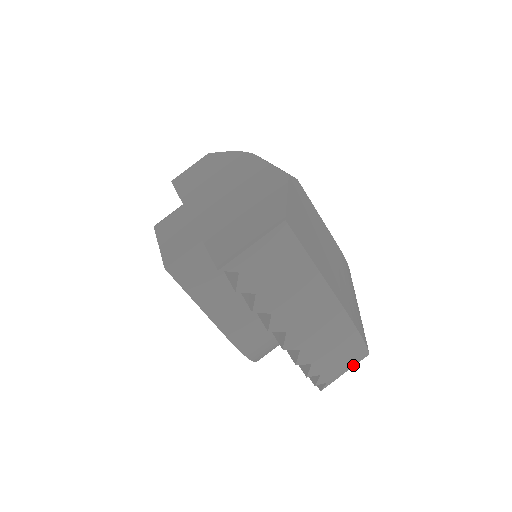
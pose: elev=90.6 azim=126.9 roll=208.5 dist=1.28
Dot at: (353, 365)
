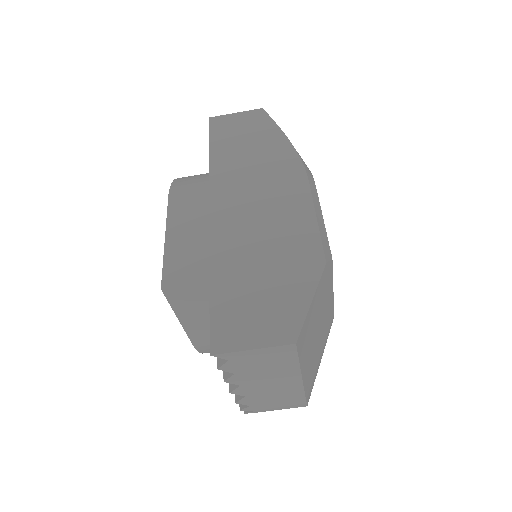
Dot at: occluded
